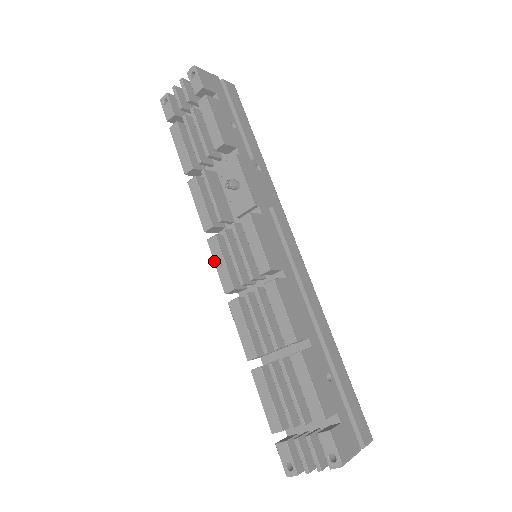
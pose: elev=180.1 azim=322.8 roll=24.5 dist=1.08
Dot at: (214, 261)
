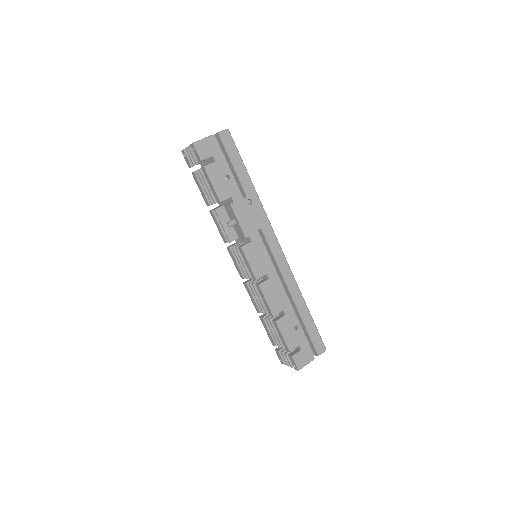
Dot at: occluded
